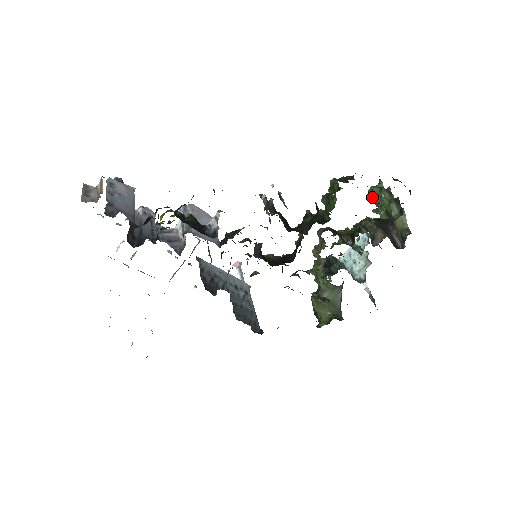
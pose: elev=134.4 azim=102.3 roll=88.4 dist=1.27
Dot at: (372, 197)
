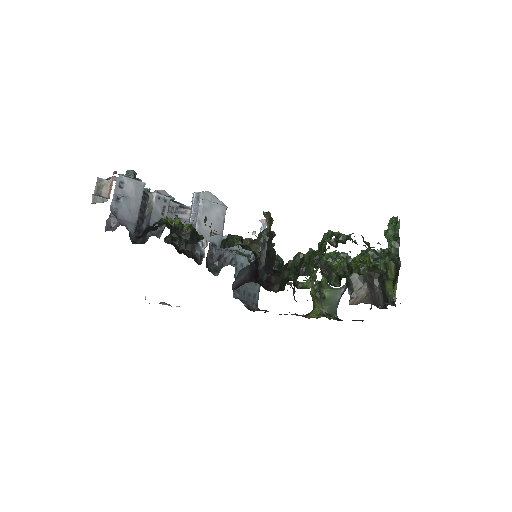
Dot at: (385, 234)
